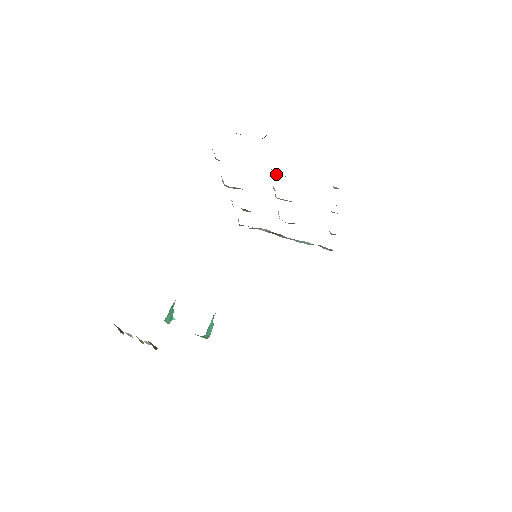
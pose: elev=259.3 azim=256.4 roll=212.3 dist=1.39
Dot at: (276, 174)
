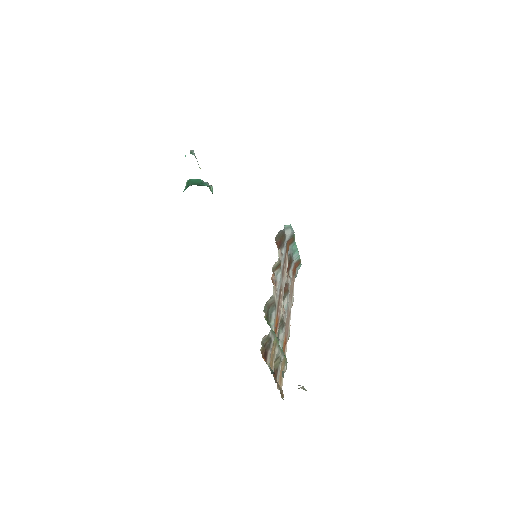
Dot at: occluded
